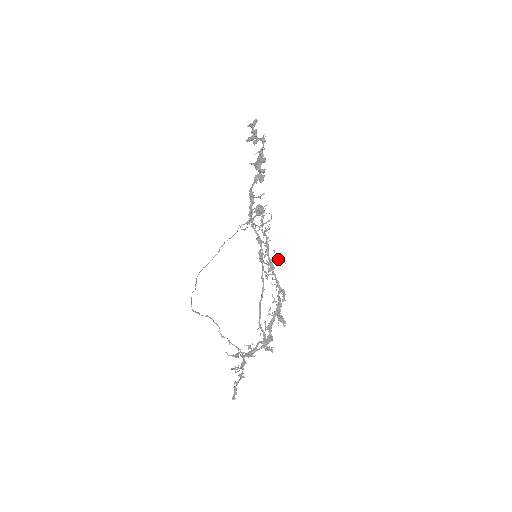
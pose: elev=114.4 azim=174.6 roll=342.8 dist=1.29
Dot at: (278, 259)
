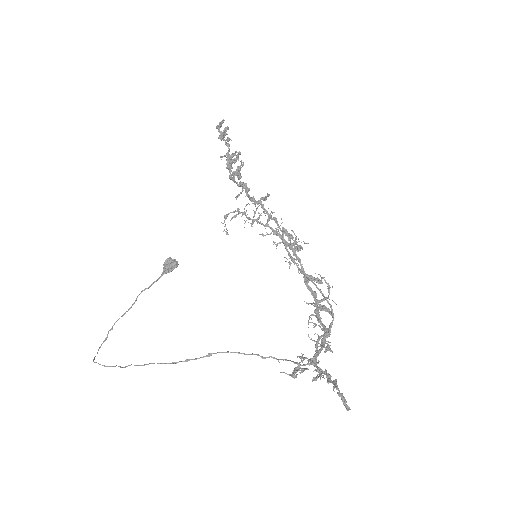
Dot at: (297, 242)
